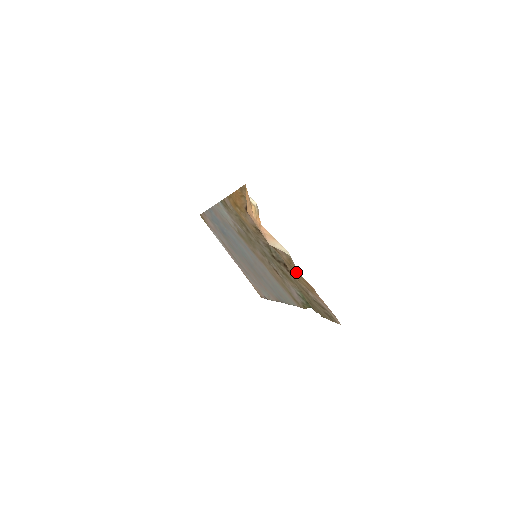
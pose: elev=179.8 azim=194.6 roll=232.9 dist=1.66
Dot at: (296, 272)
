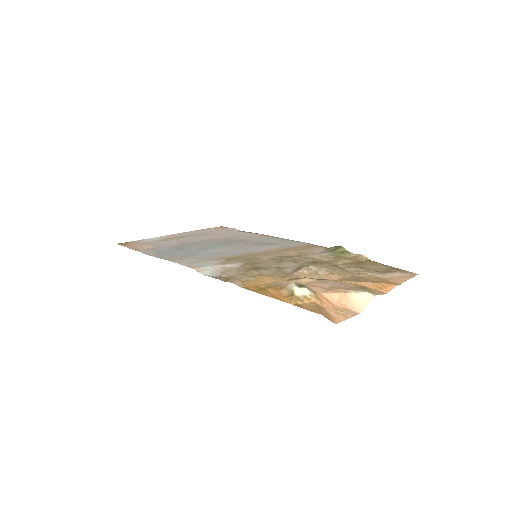
Dot at: (364, 281)
